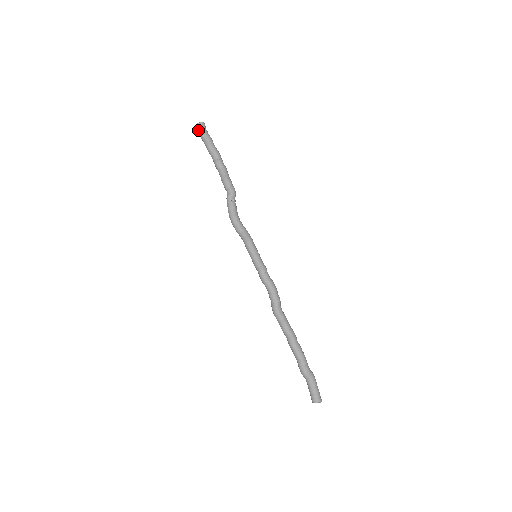
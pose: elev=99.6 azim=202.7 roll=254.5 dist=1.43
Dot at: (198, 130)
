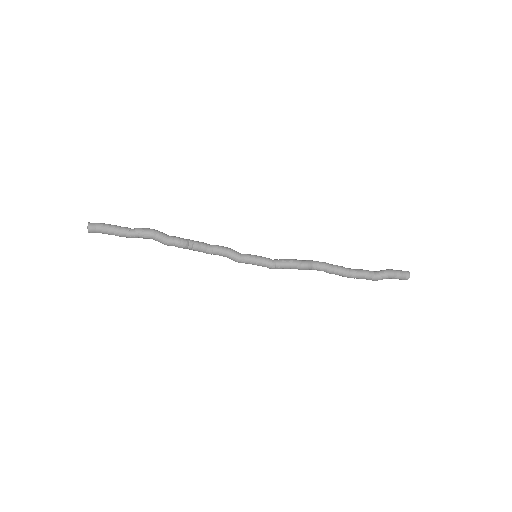
Dot at: occluded
